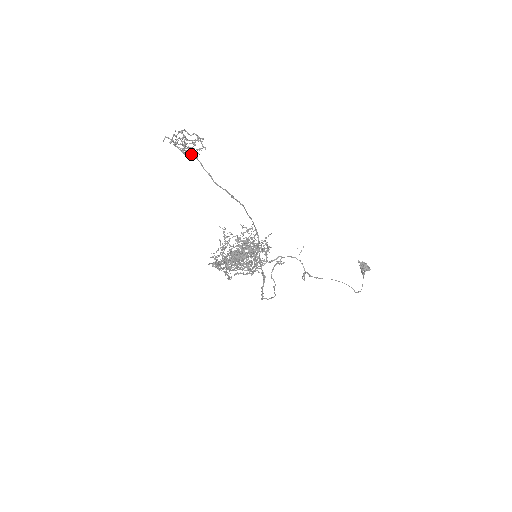
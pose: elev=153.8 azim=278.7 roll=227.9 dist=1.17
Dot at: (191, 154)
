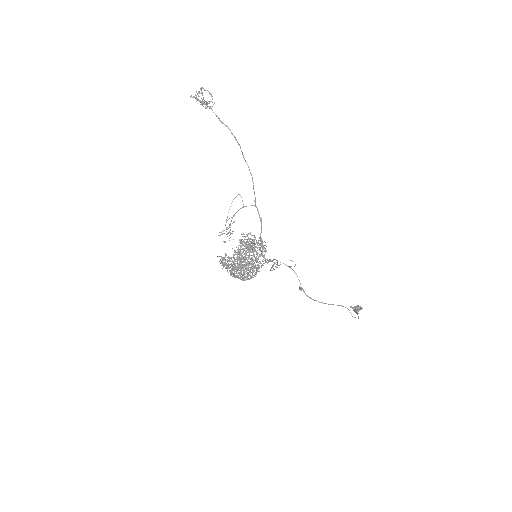
Dot at: (206, 105)
